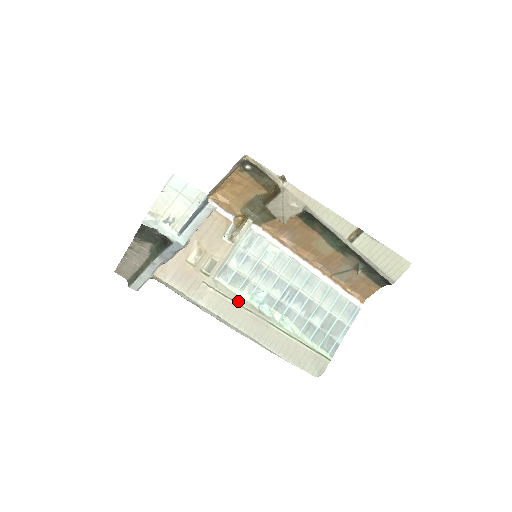
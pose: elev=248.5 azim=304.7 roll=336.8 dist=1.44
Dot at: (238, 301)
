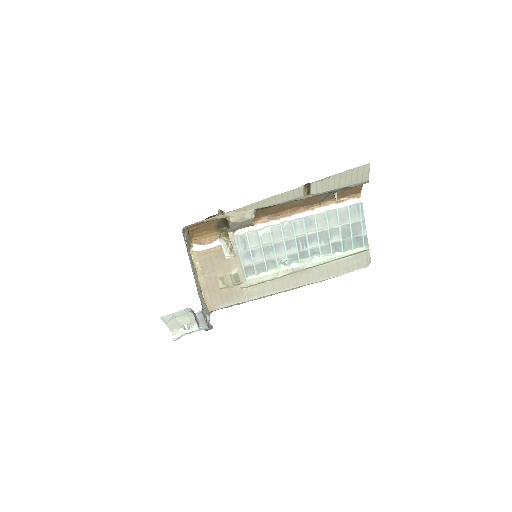
Dot at: (273, 278)
